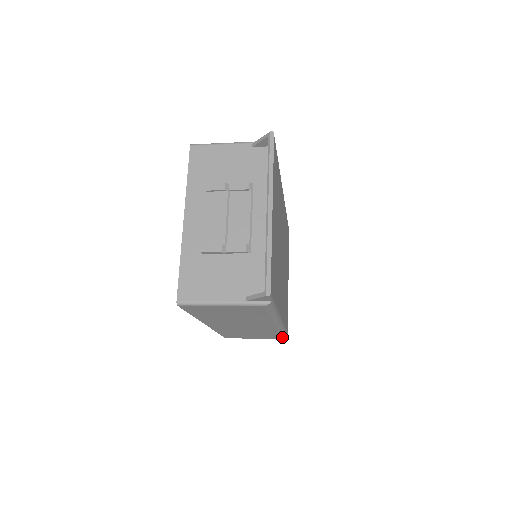
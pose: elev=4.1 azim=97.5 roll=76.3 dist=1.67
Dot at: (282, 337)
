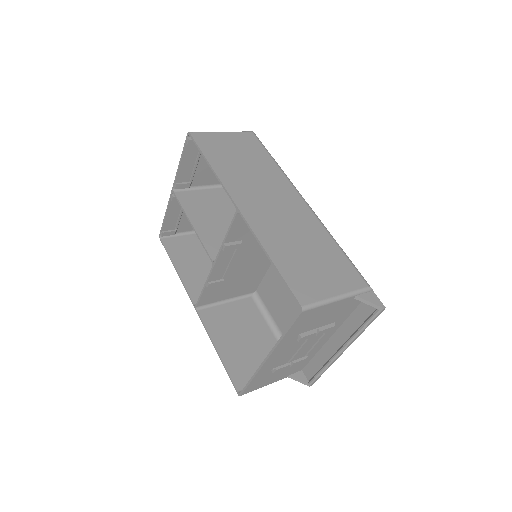
Dot at: occluded
